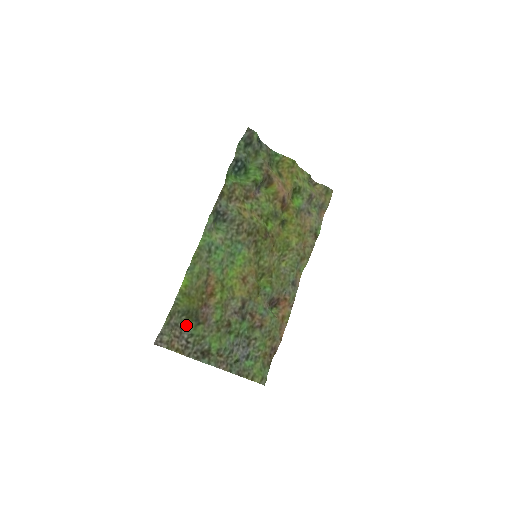
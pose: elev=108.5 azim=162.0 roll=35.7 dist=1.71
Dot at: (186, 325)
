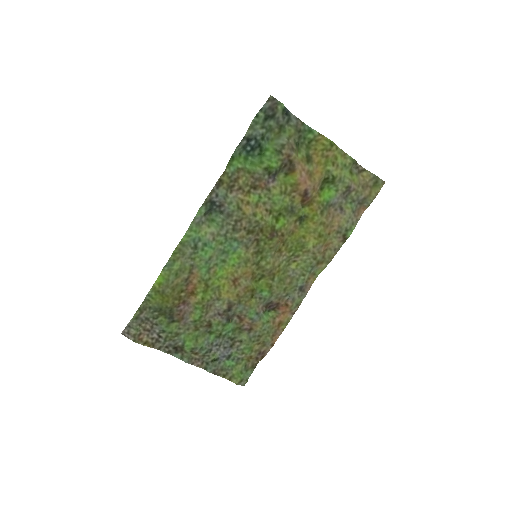
Dot at: (158, 320)
